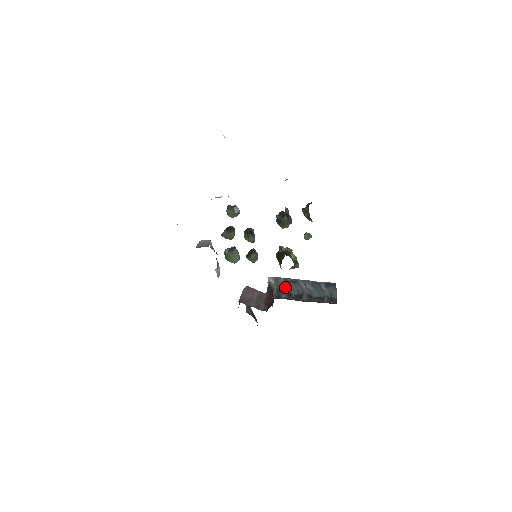
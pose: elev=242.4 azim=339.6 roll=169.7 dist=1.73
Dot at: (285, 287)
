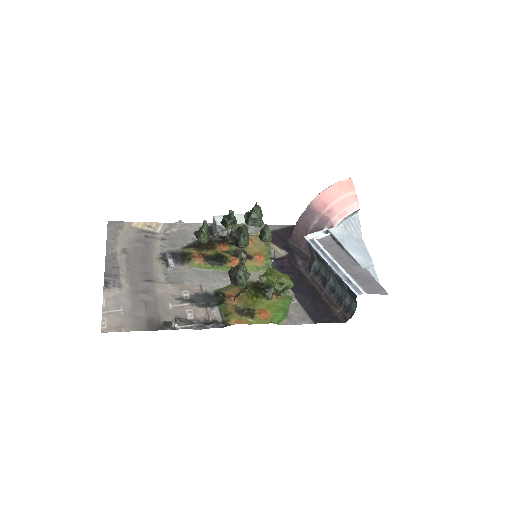
Dot at: (316, 260)
